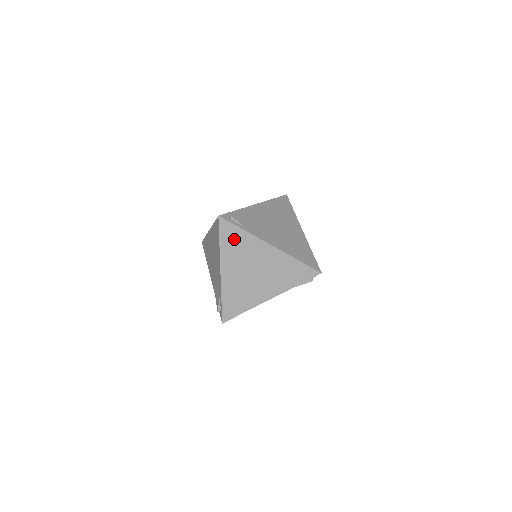
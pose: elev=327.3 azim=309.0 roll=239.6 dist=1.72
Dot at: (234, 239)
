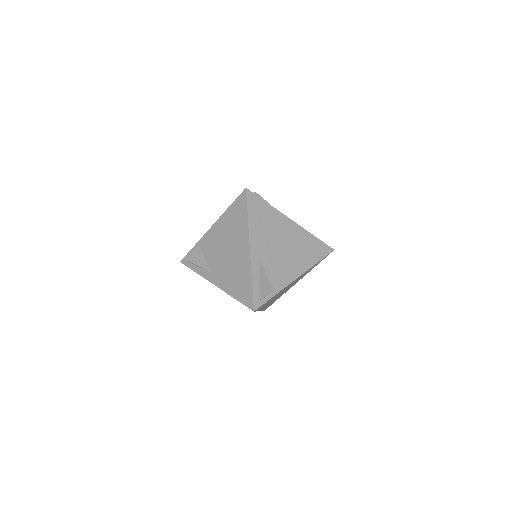
Dot at: occluded
